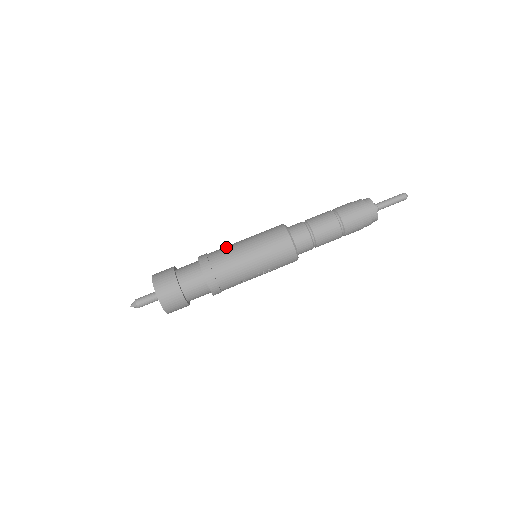
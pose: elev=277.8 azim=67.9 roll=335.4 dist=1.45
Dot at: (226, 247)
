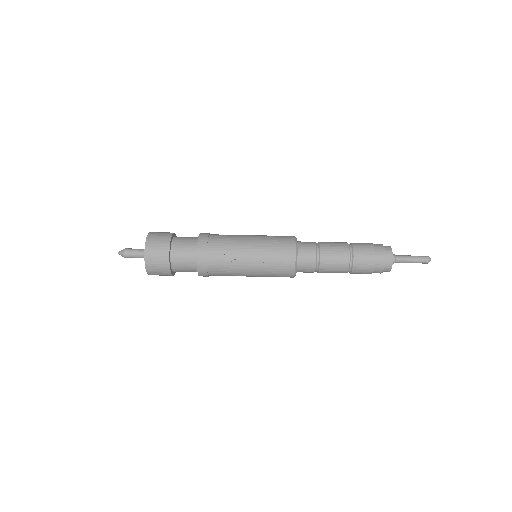
Dot at: occluded
